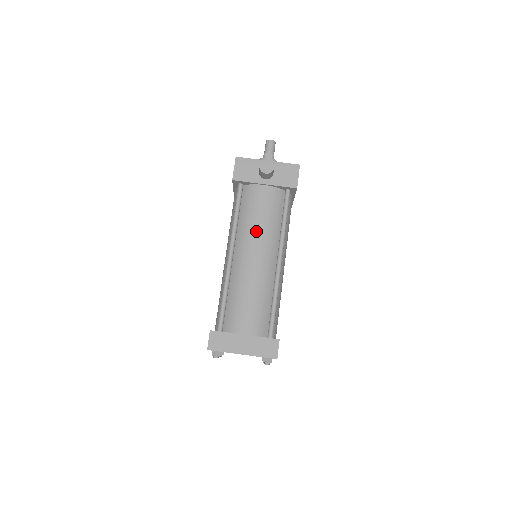
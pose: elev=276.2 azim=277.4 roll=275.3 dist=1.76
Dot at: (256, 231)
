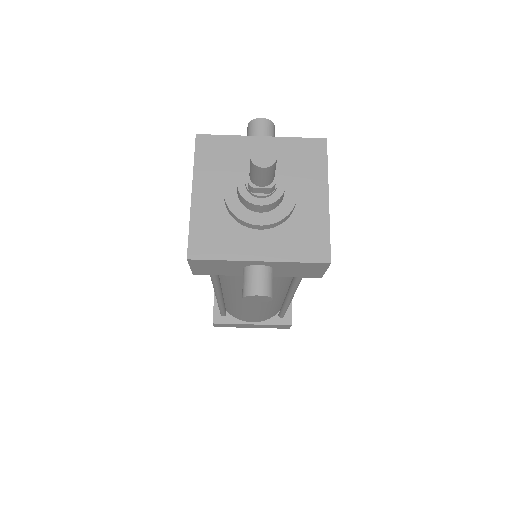
Dot at: occluded
